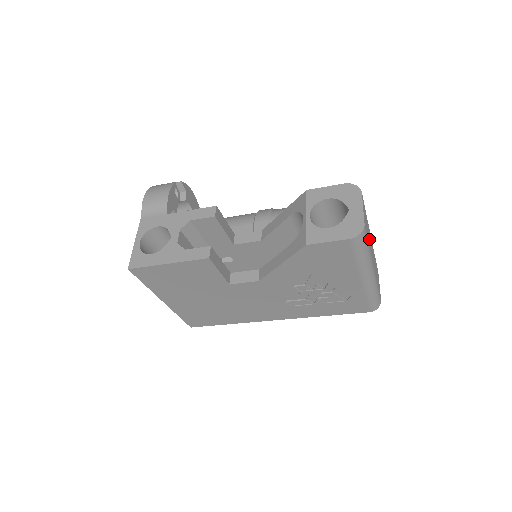
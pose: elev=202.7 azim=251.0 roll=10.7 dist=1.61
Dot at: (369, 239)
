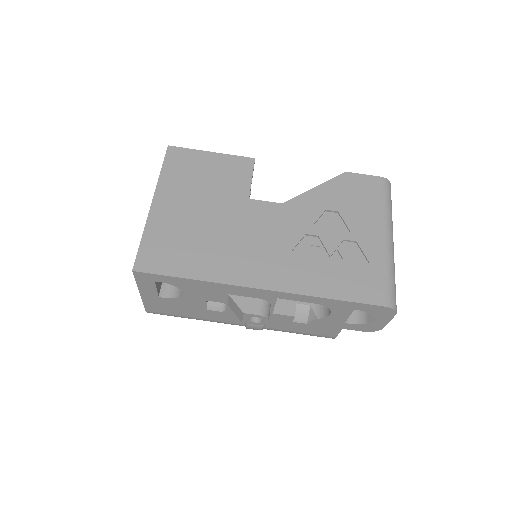
Dot at: occluded
